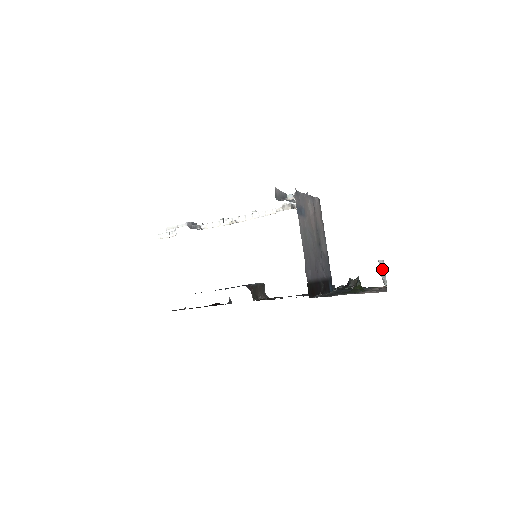
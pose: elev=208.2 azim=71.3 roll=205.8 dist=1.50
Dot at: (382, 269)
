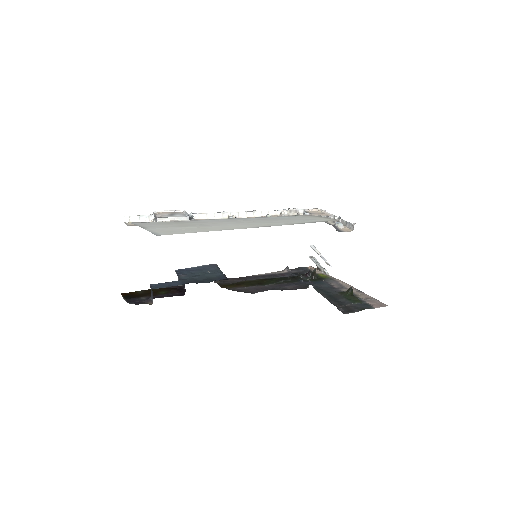
Dot at: (323, 258)
